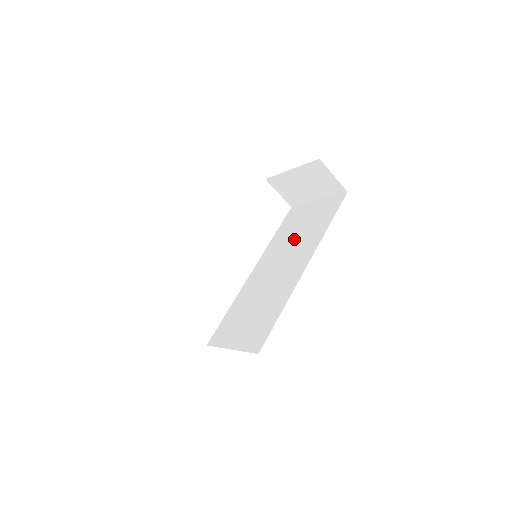
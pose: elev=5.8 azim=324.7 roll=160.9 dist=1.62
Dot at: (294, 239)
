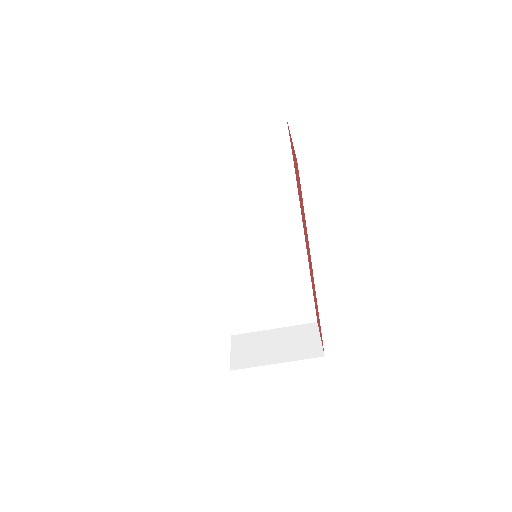
Dot at: occluded
